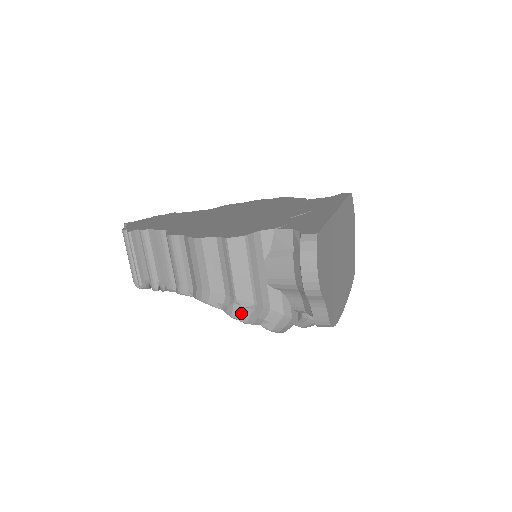
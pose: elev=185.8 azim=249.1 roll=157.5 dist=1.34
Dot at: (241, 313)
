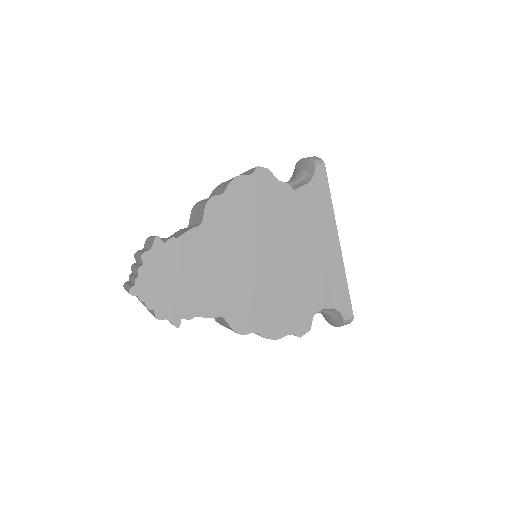
Dot at: occluded
